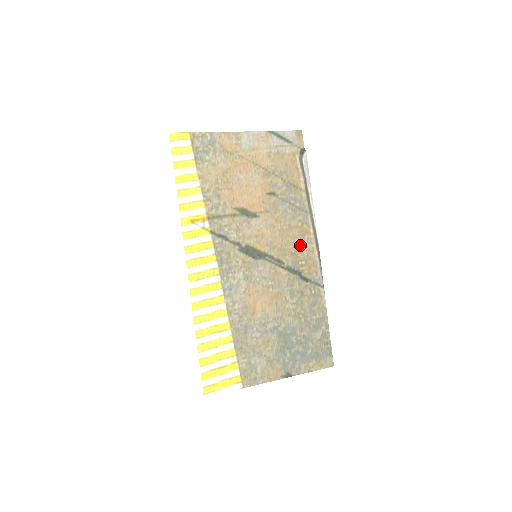
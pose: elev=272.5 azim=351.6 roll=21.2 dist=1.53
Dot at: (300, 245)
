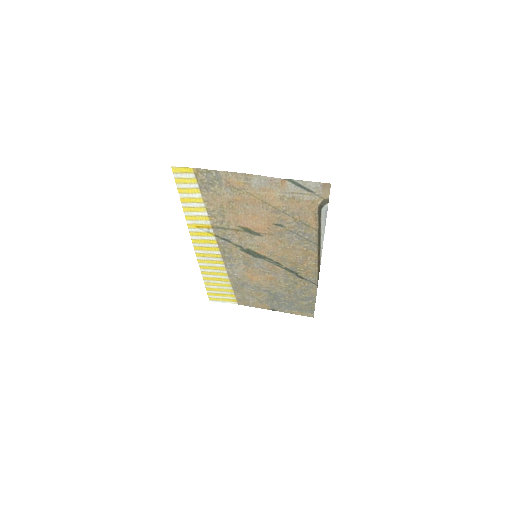
Dot at: (301, 260)
